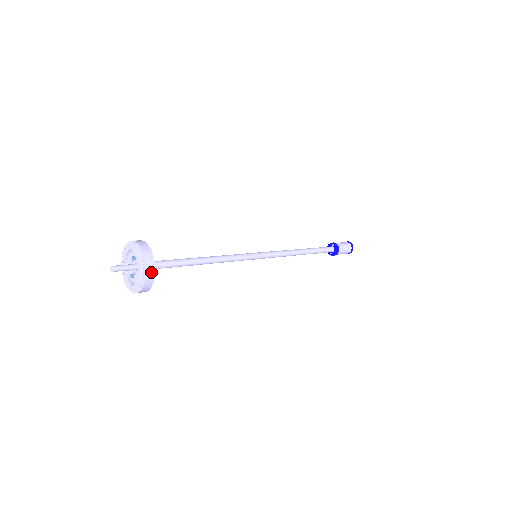
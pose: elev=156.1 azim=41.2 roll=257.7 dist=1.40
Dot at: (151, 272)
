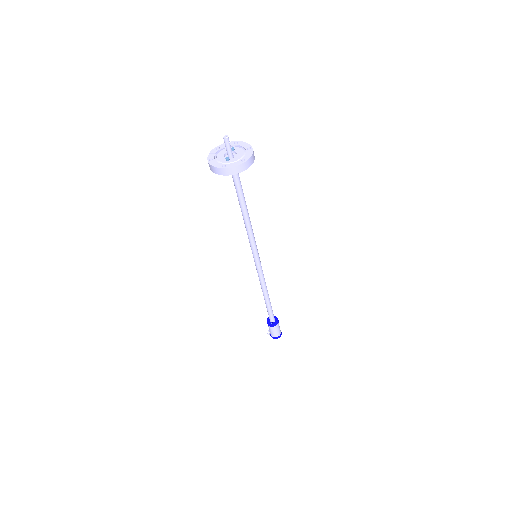
Dot at: (253, 157)
